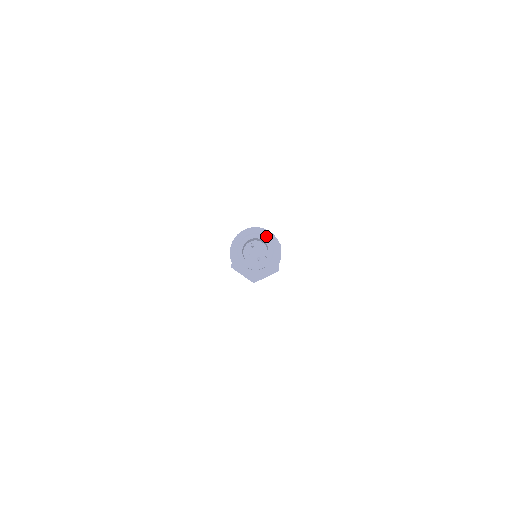
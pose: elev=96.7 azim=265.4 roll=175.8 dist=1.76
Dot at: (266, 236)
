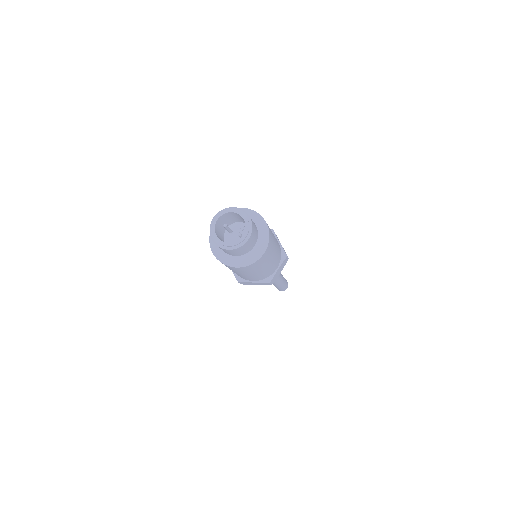
Dot at: occluded
